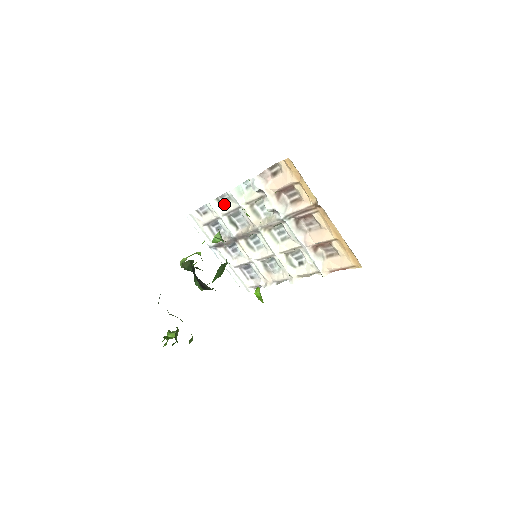
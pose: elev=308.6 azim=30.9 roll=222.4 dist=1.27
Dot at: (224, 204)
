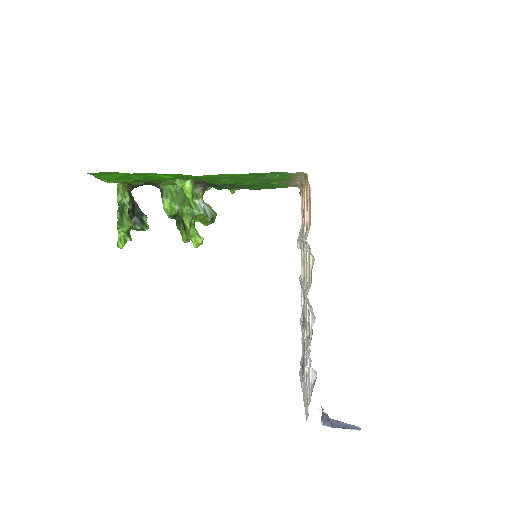
Dot at: occluded
